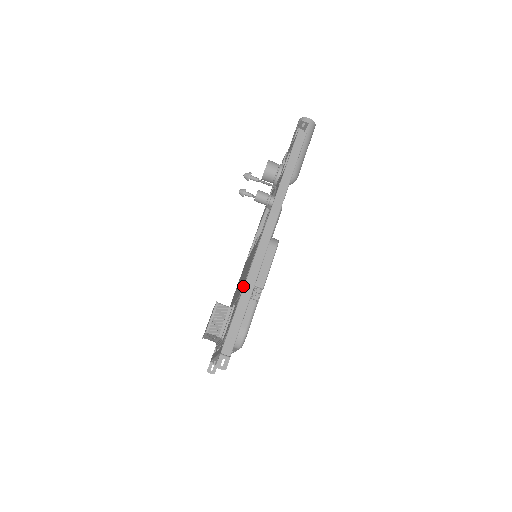
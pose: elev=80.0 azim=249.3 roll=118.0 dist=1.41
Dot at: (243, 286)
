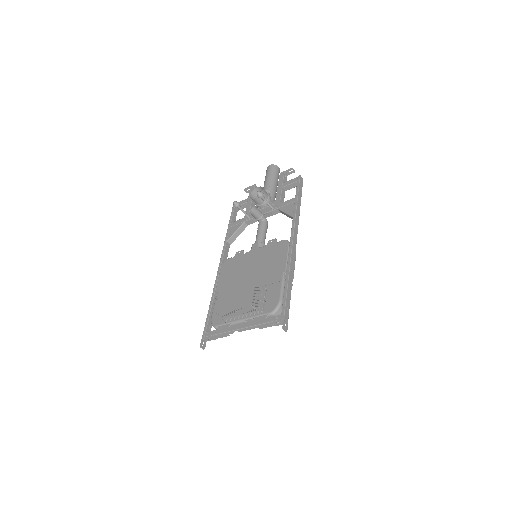
Dot at: (286, 274)
